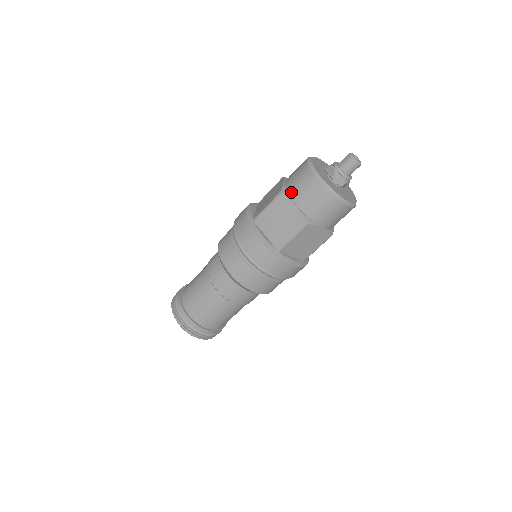
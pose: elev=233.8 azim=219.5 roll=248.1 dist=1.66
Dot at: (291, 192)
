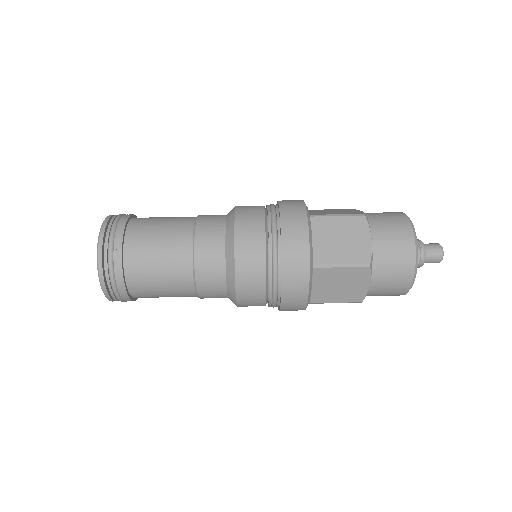
Dot at: occluded
